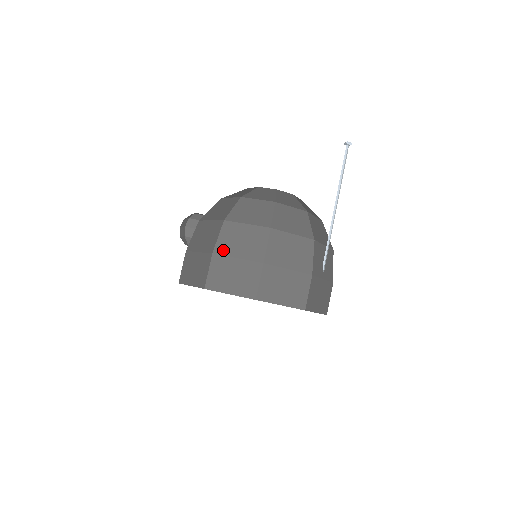
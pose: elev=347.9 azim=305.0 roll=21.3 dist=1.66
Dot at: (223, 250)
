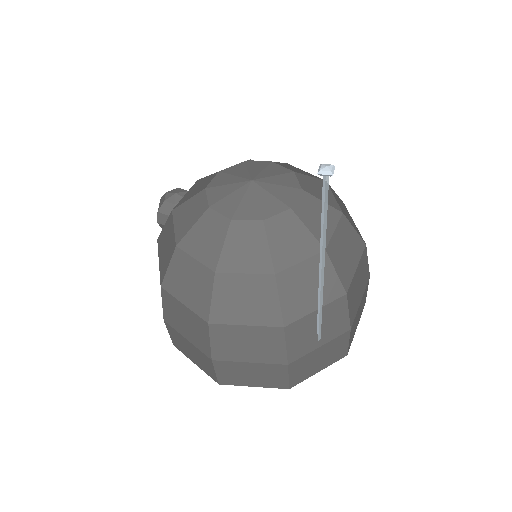
Dot at: (171, 323)
